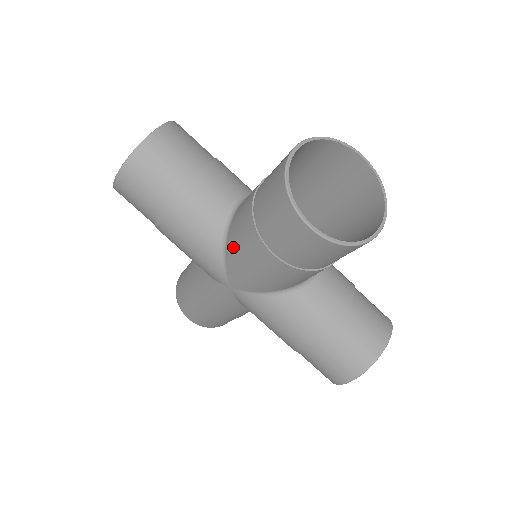
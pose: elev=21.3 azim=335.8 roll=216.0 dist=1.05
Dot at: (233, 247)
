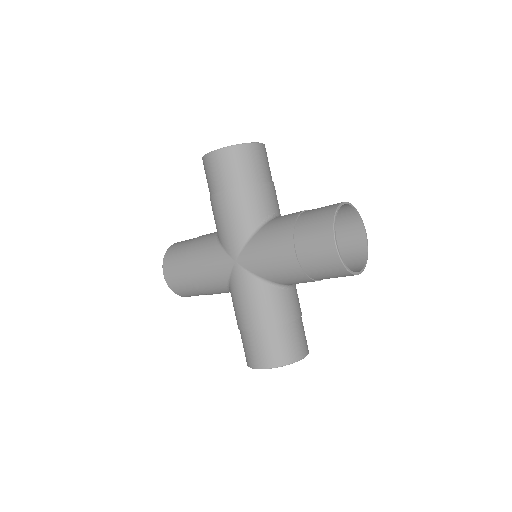
Dot at: (263, 235)
